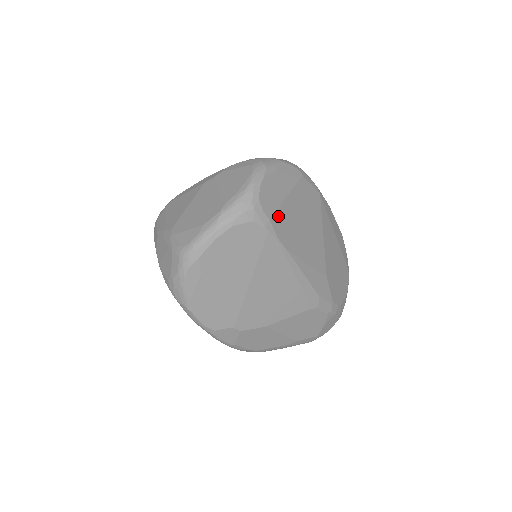
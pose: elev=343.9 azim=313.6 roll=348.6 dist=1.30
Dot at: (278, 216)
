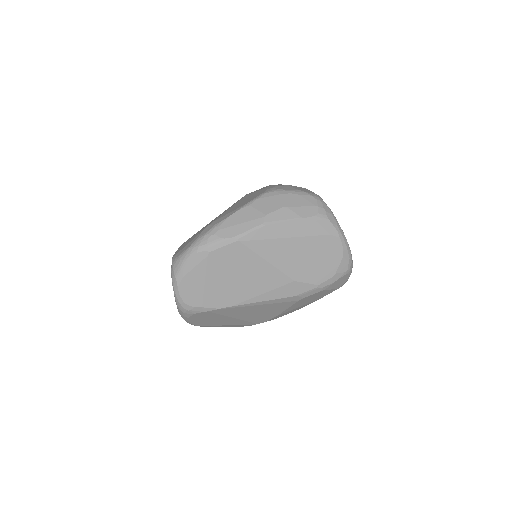
Dot at: (208, 298)
